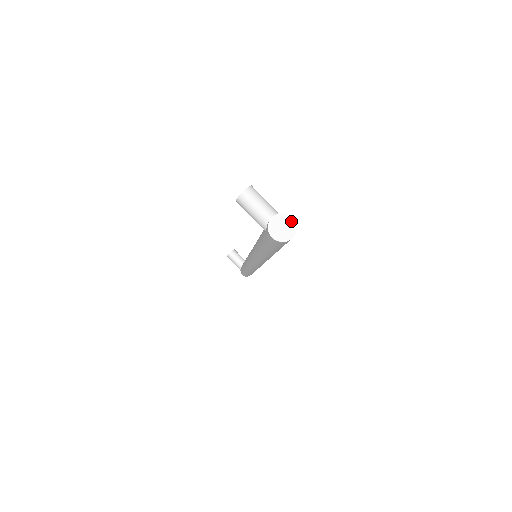
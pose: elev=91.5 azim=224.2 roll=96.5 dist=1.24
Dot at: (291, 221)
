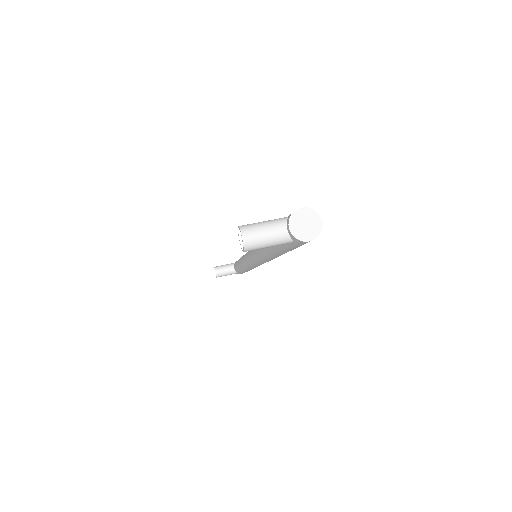
Dot at: (304, 212)
